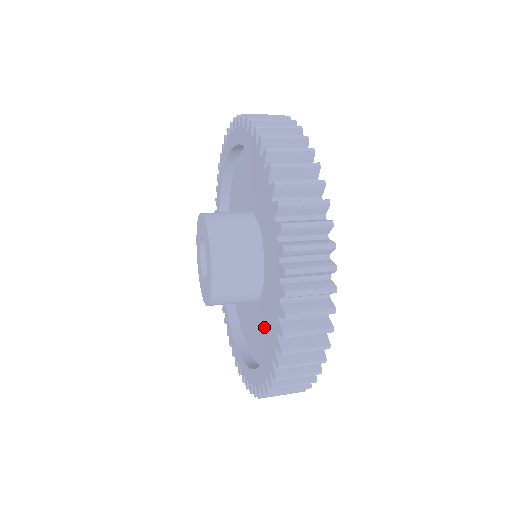
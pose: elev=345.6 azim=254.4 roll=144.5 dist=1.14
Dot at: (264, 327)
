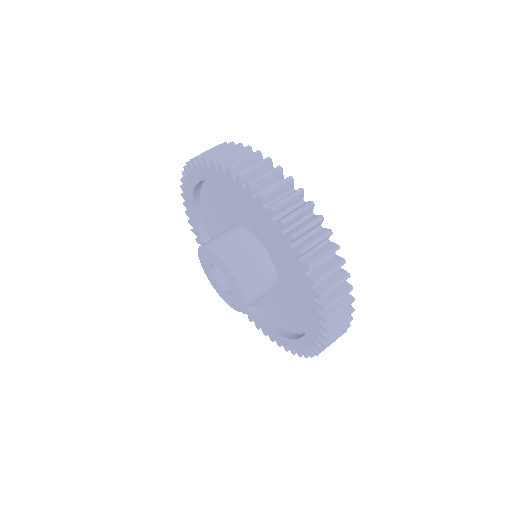
Dot at: occluded
